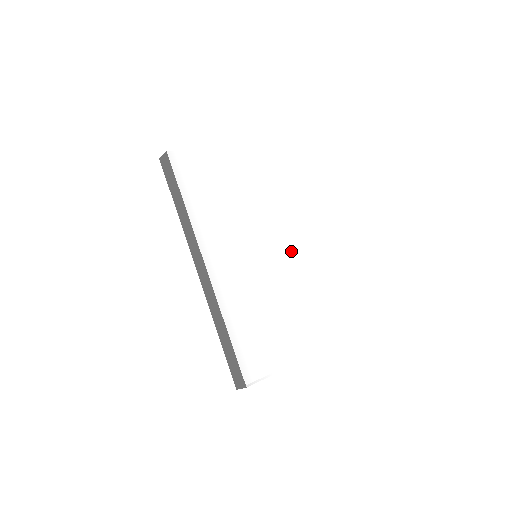
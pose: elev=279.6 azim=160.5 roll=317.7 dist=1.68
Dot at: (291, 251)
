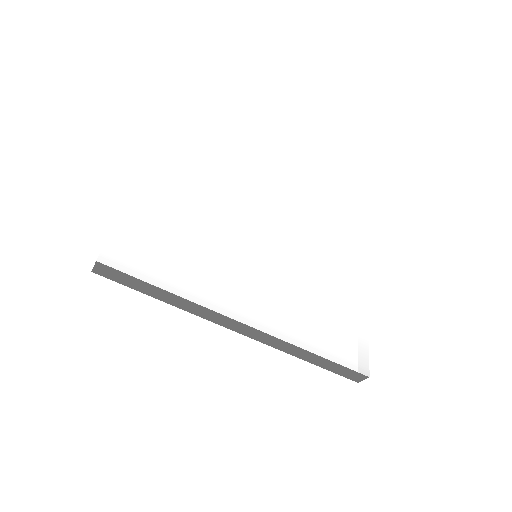
Dot at: (270, 215)
